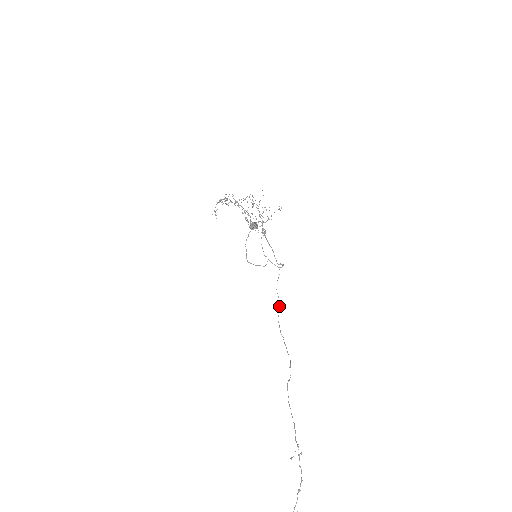
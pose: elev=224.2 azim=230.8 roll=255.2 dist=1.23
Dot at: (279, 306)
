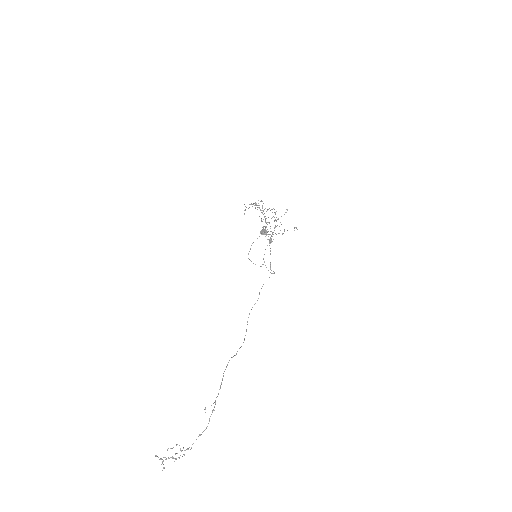
Dot at: occluded
